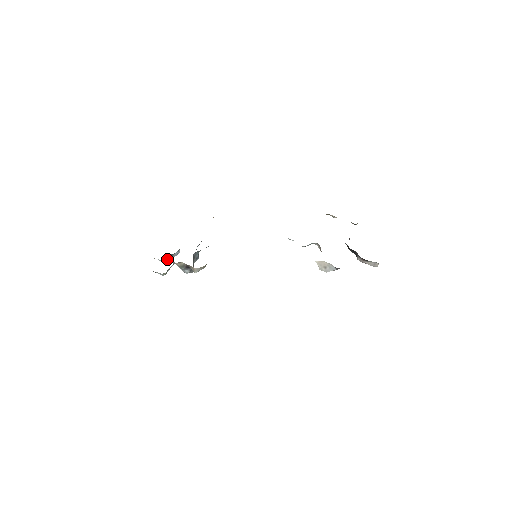
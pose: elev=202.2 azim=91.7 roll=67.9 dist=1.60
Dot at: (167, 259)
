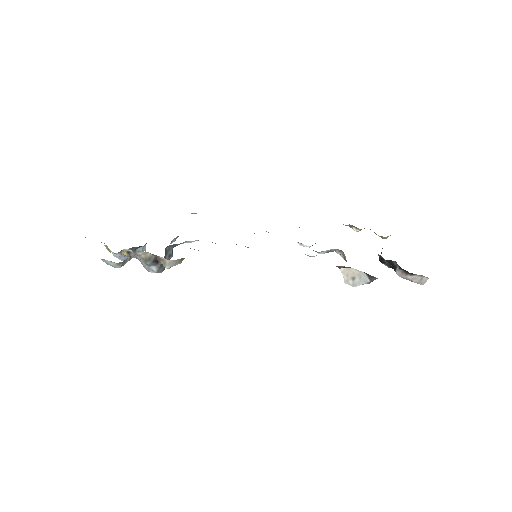
Dot at: (126, 249)
